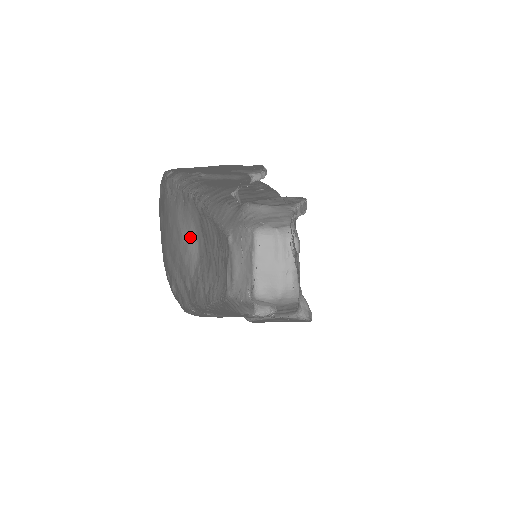
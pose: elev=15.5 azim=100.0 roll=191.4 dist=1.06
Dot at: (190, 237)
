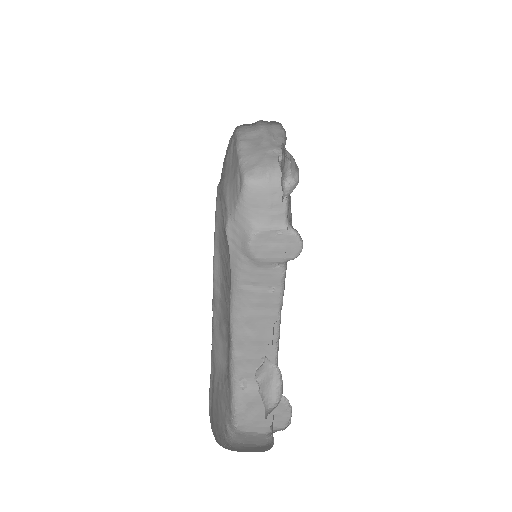
Dot at: (222, 371)
